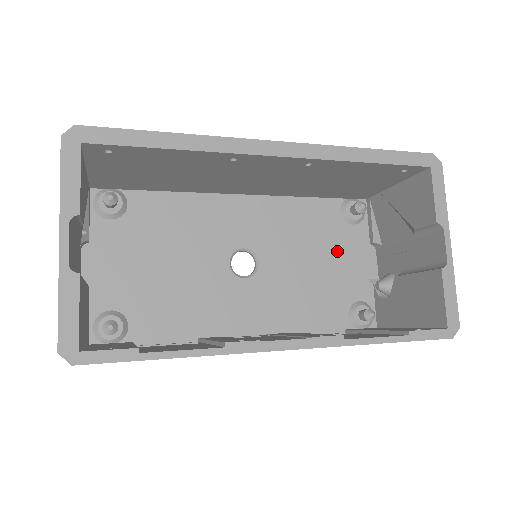
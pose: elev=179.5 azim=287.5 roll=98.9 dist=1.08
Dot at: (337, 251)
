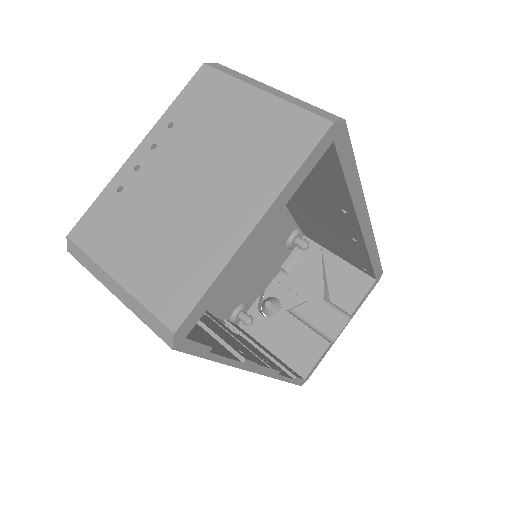
Dot at: (267, 262)
